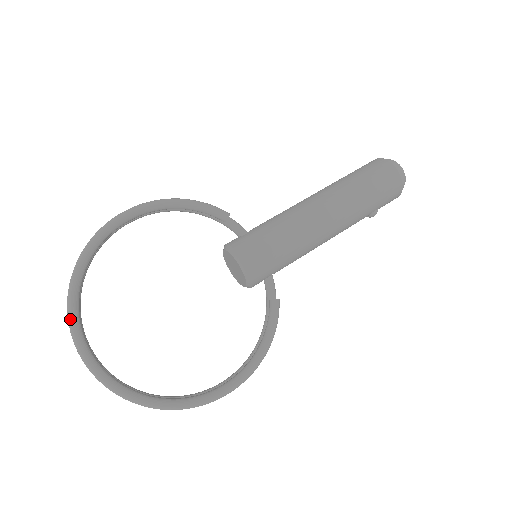
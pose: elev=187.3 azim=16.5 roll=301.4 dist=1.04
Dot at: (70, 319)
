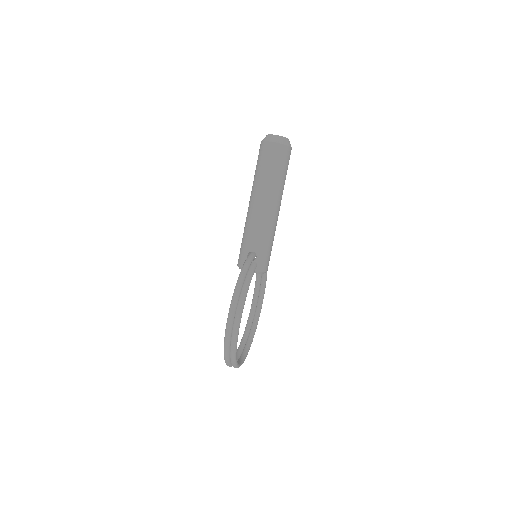
Dot at: (238, 367)
